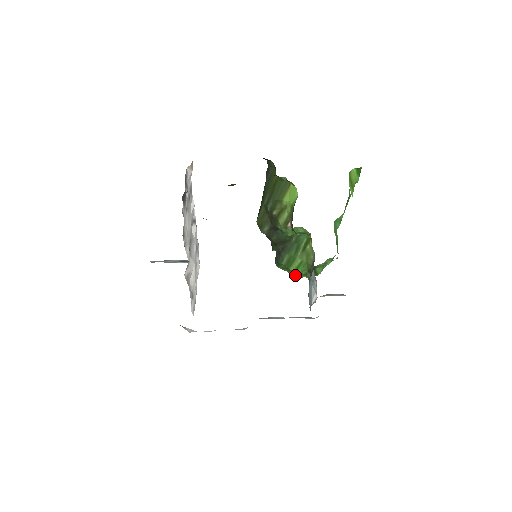
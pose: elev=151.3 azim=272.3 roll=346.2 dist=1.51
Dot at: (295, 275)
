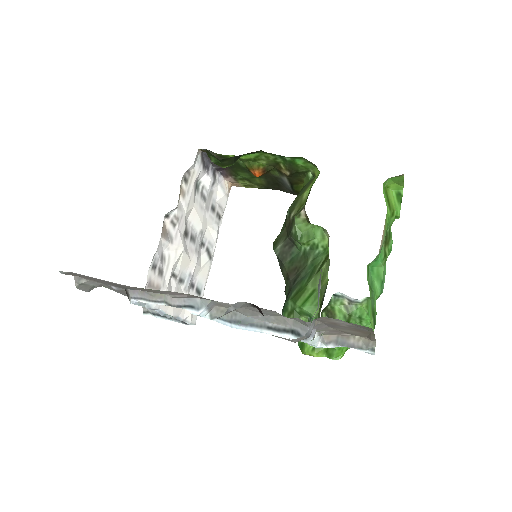
Dot at: (305, 344)
